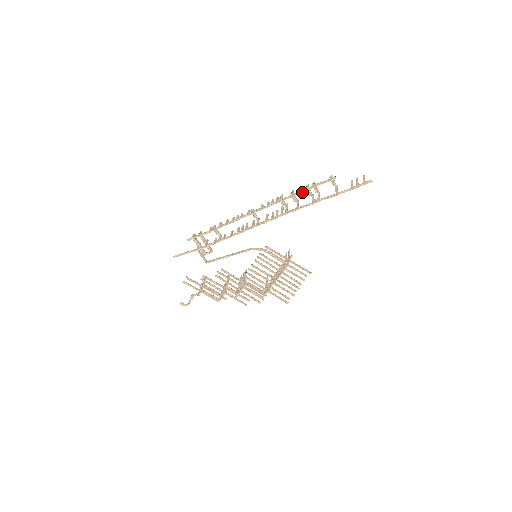
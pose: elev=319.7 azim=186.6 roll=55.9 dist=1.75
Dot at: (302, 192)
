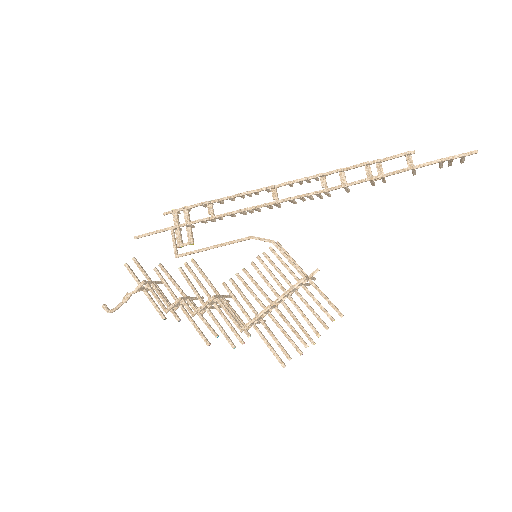
Dot at: (357, 166)
